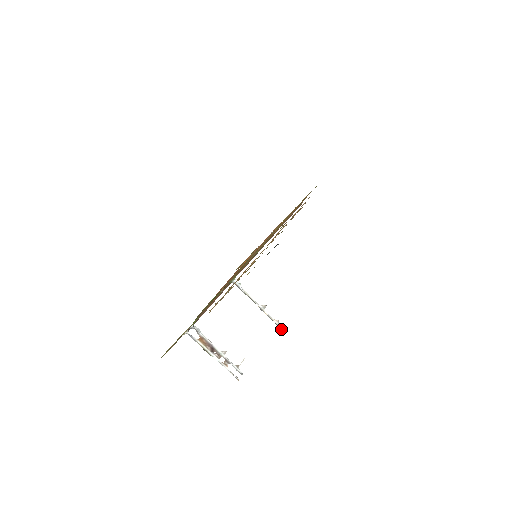
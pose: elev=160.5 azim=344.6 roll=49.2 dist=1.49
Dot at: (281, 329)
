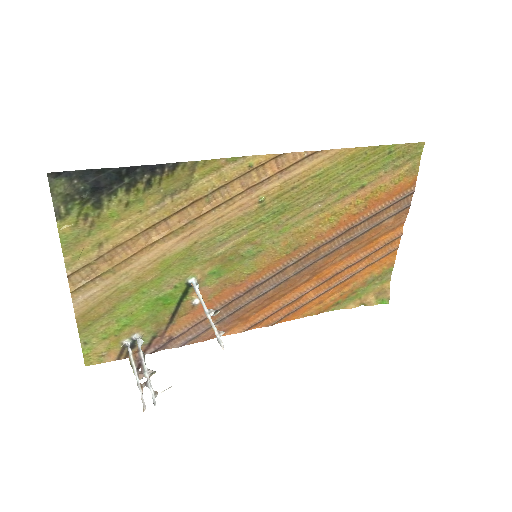
Dot at: occluded
